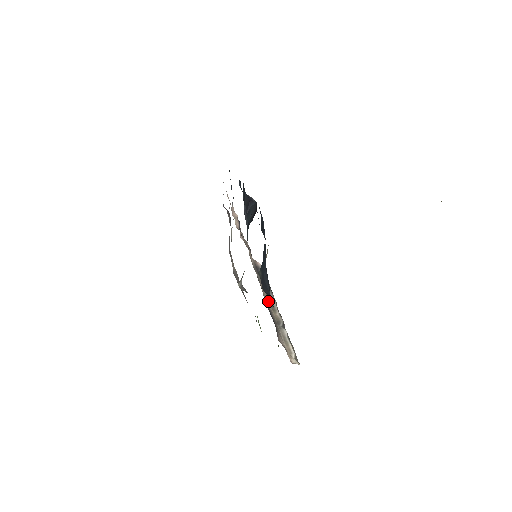
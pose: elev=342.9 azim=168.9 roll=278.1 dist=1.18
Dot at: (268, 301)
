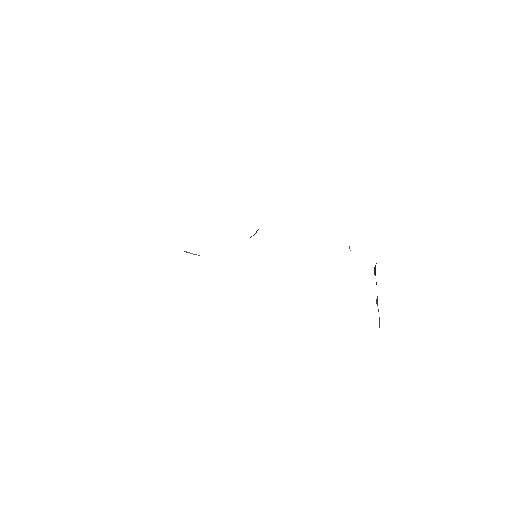
Dot at: occluded
